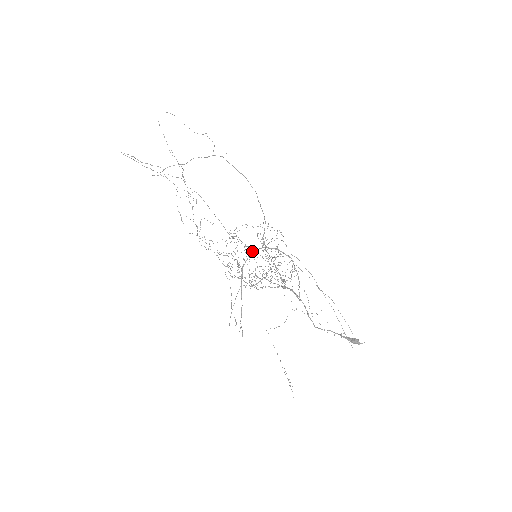
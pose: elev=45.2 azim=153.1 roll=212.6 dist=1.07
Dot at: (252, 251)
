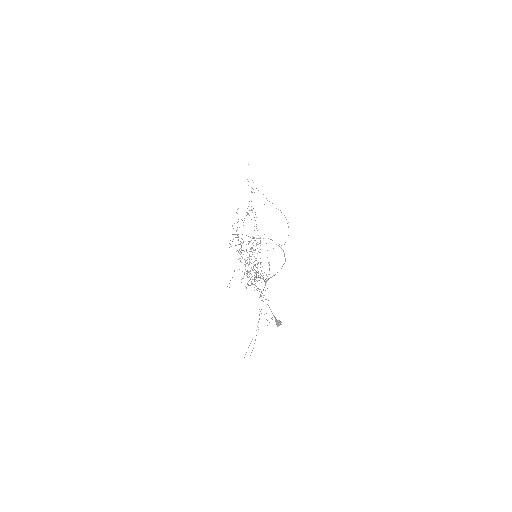
Dot at: (271, 239)
